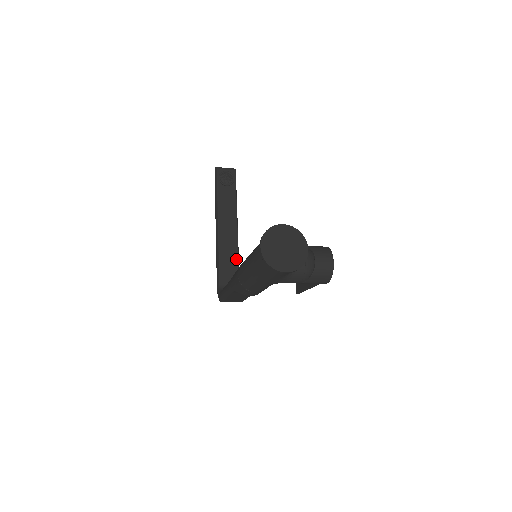
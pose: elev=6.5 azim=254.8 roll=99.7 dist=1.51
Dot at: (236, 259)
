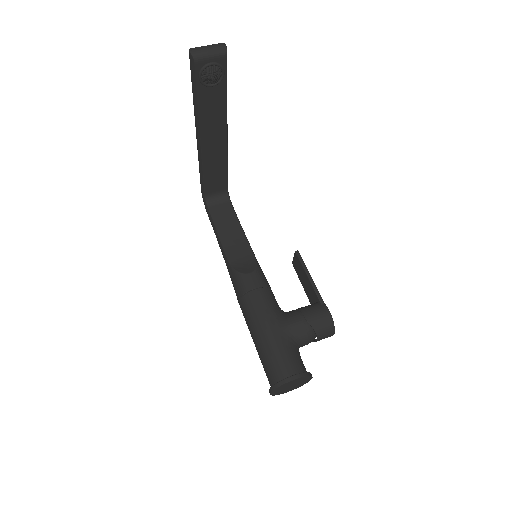
Dot at: (224, 168)
